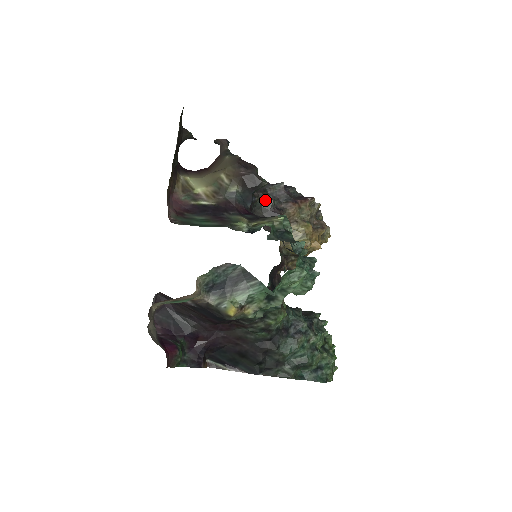
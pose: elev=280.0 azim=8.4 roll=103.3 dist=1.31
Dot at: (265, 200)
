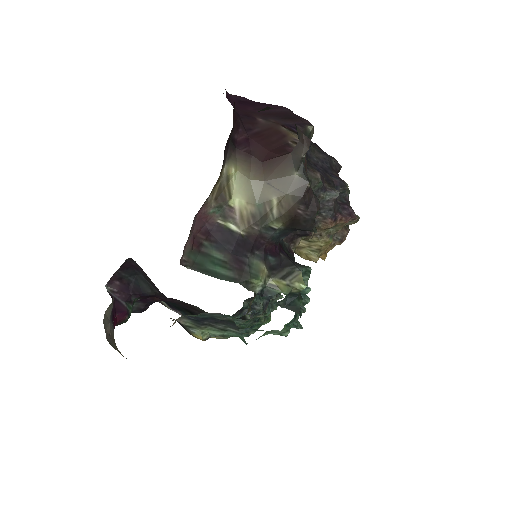
Dot at: occluded
